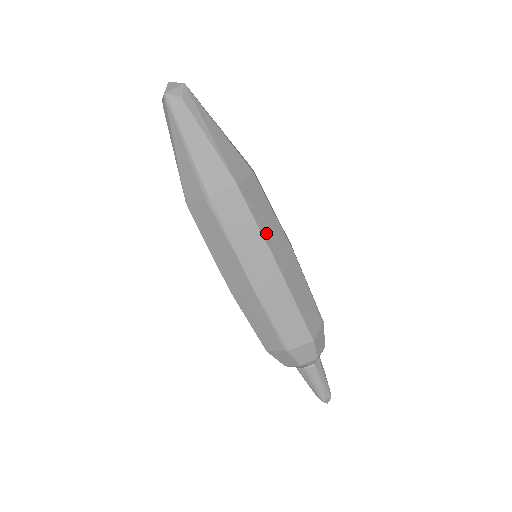
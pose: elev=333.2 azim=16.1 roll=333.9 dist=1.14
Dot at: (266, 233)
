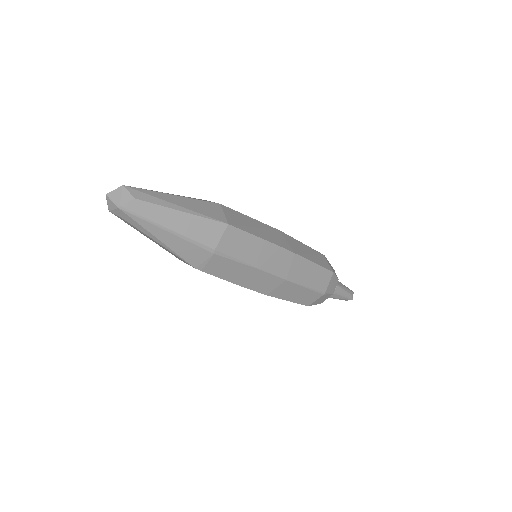
Dot at: (265, 237)
